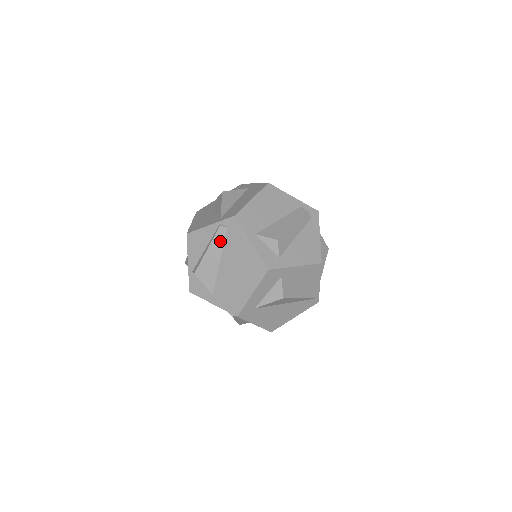
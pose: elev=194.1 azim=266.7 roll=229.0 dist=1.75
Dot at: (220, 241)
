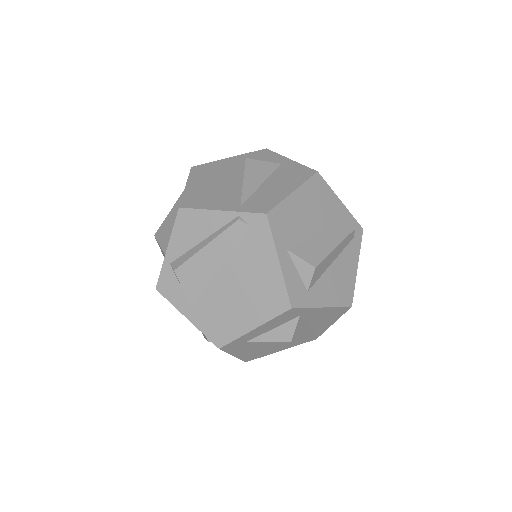
Dot at: (230, 240)
